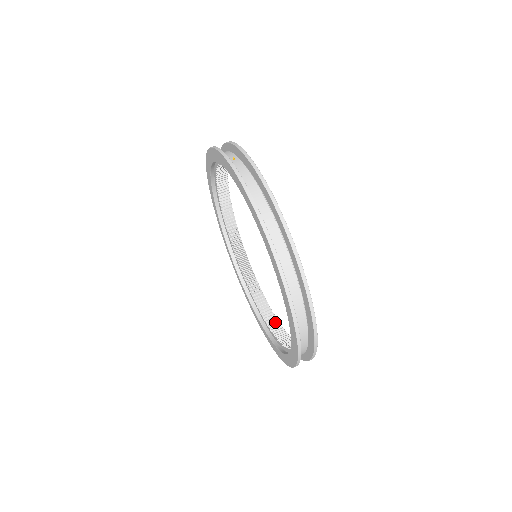
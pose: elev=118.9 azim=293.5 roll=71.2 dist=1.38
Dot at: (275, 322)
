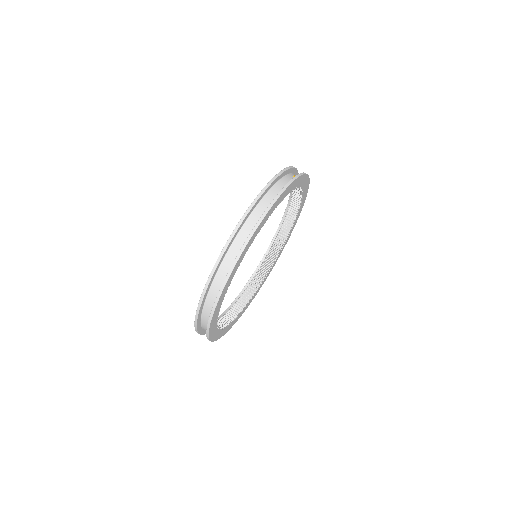
Dot at: (228, 320)
